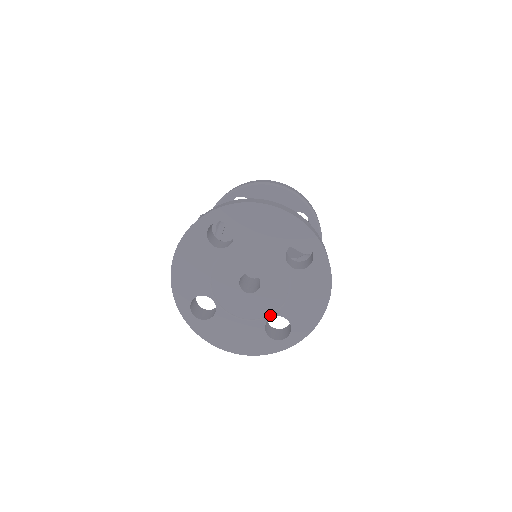
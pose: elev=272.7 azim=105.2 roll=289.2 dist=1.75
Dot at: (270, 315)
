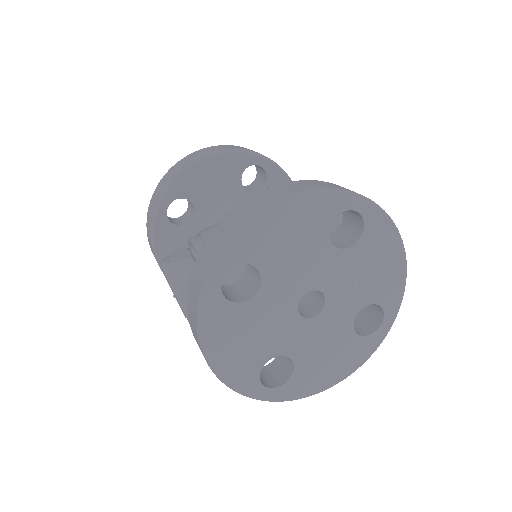
Dot at: (353, 315)
